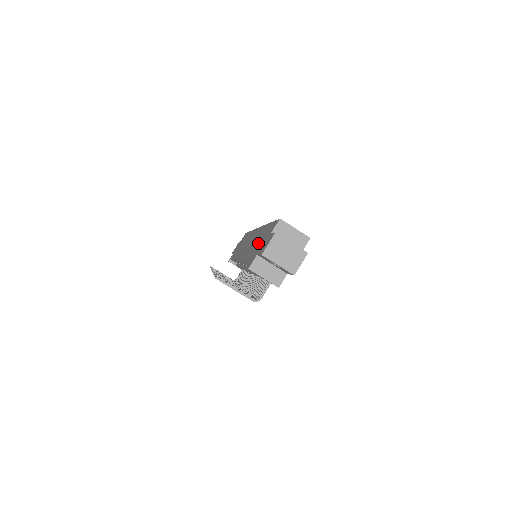
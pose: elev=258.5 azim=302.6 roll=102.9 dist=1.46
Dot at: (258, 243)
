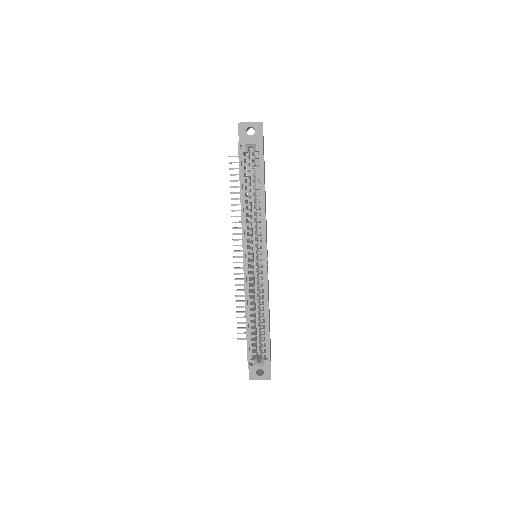
Dot at: occluded
